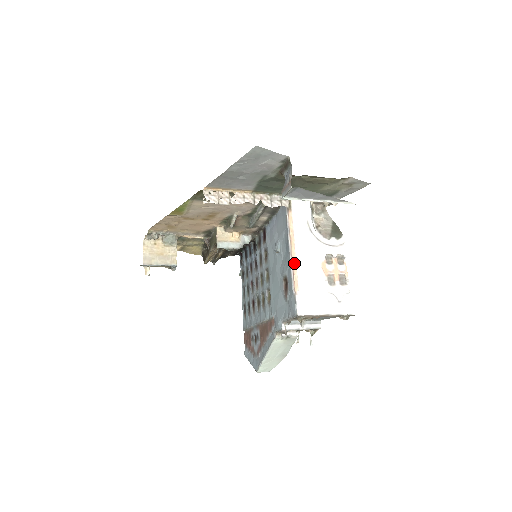
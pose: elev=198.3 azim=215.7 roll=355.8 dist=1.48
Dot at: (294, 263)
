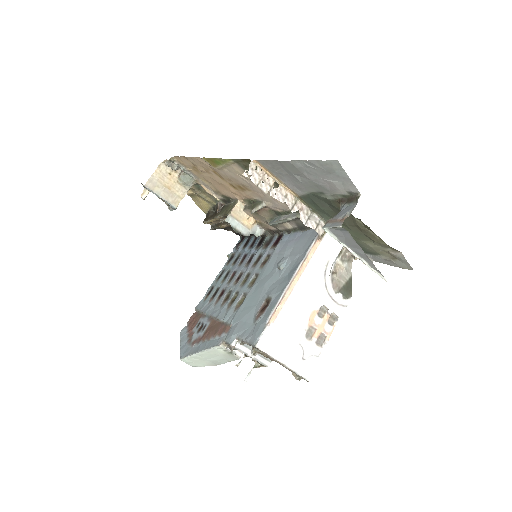
Dot at: (288, 293)
